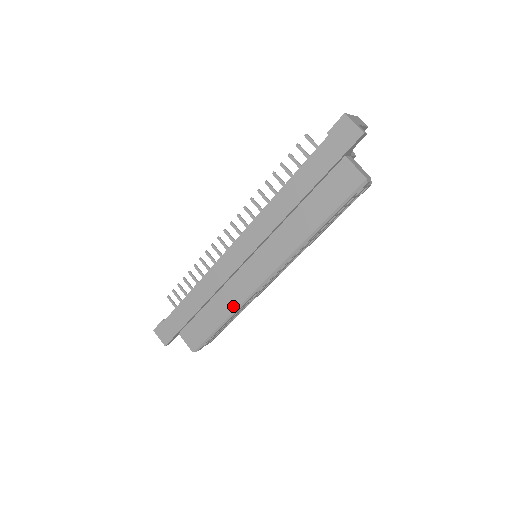
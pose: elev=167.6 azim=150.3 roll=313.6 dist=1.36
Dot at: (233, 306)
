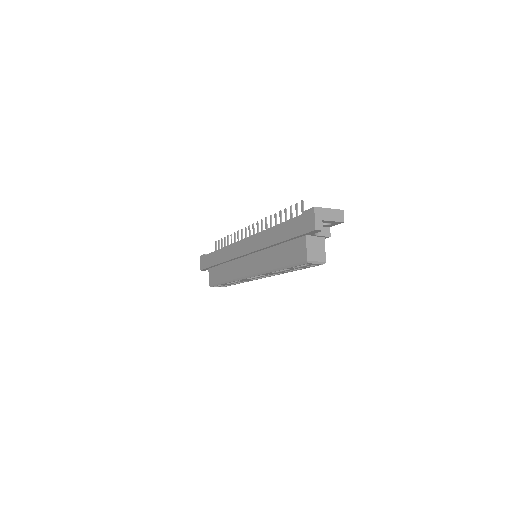
Dot at: (231, 277)
